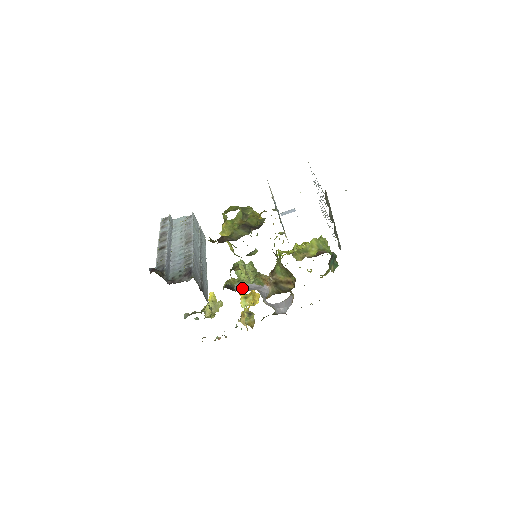
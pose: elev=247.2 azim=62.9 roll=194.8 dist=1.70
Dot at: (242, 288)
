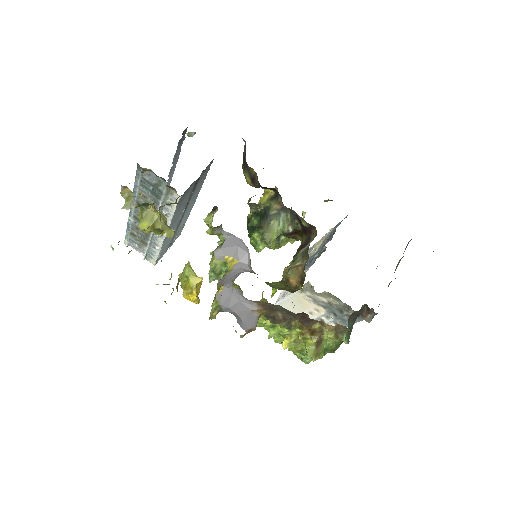
Dot at: (218, 247)
